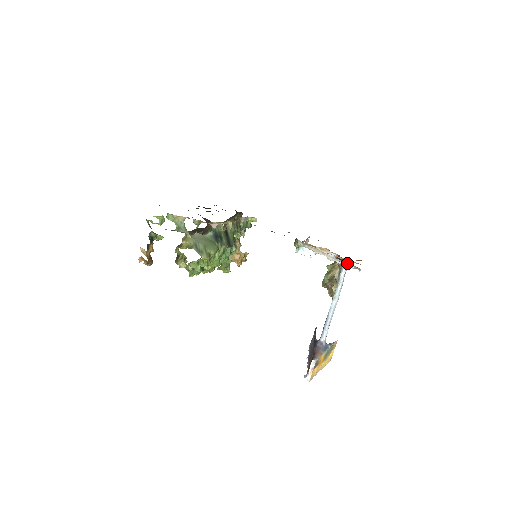
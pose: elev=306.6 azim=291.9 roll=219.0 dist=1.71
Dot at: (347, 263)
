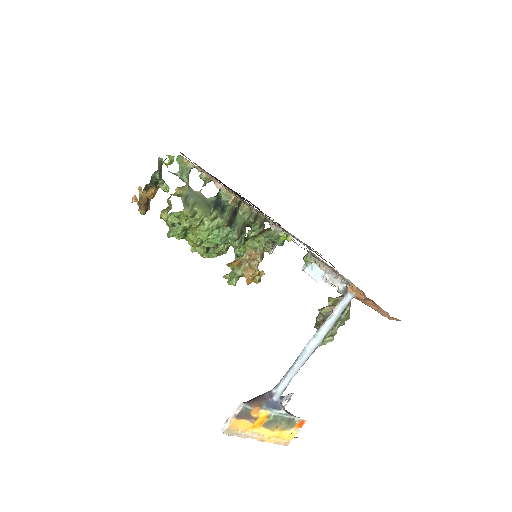
Dot at: (341, 275)
